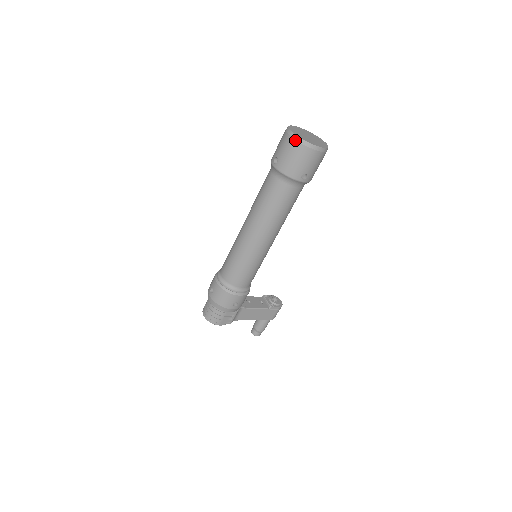
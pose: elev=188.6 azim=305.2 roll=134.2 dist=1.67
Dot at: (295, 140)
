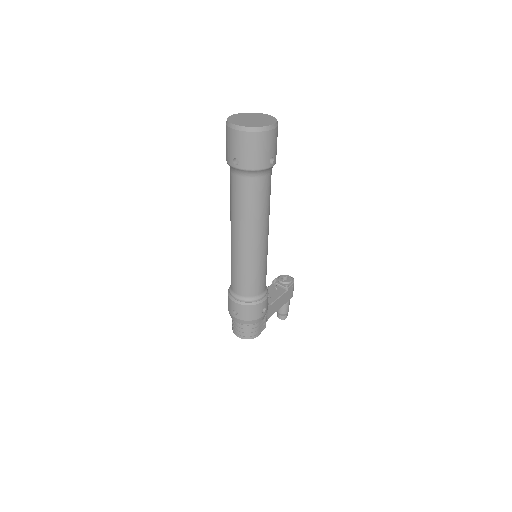
Dot at: (247, 132)
